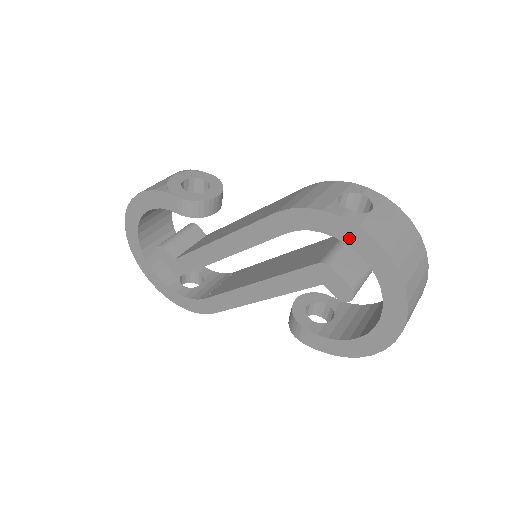
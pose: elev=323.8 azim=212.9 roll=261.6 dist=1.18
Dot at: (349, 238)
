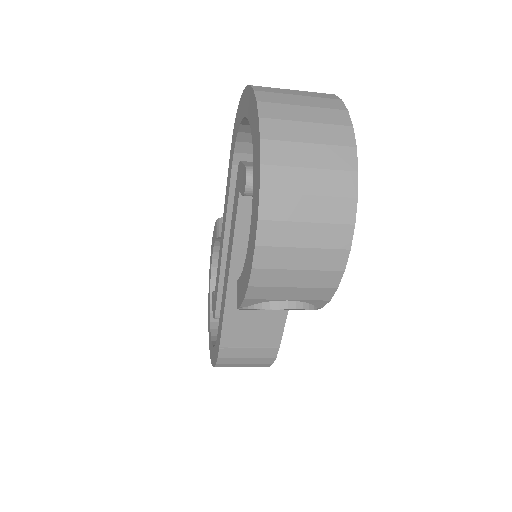
Dot at: (242, 111)
